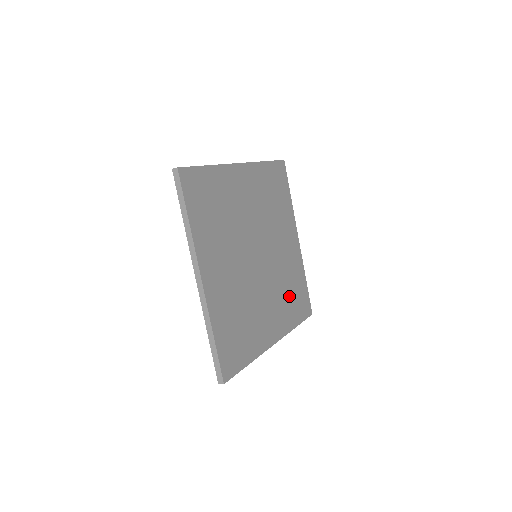
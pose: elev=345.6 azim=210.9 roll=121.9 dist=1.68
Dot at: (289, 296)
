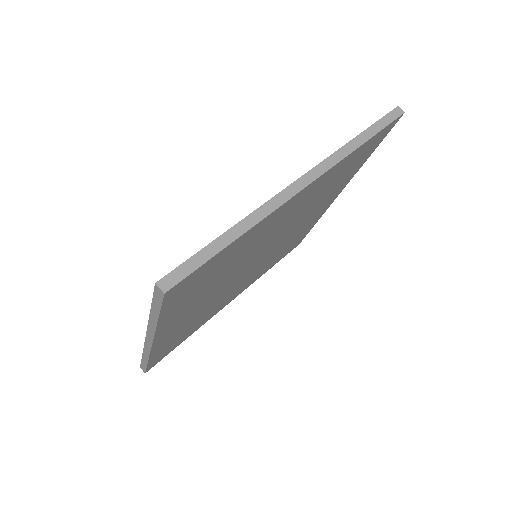
Dot at: (278, 255)
